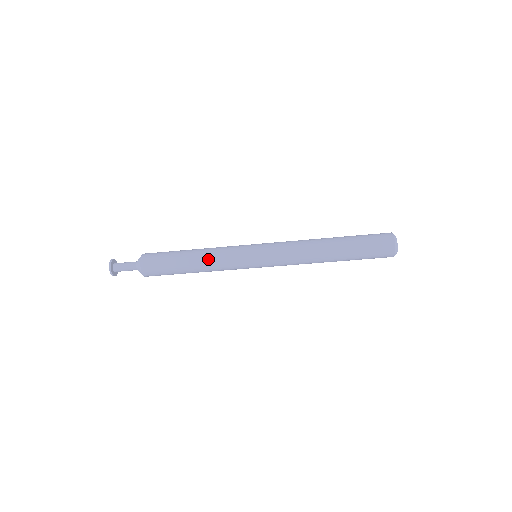
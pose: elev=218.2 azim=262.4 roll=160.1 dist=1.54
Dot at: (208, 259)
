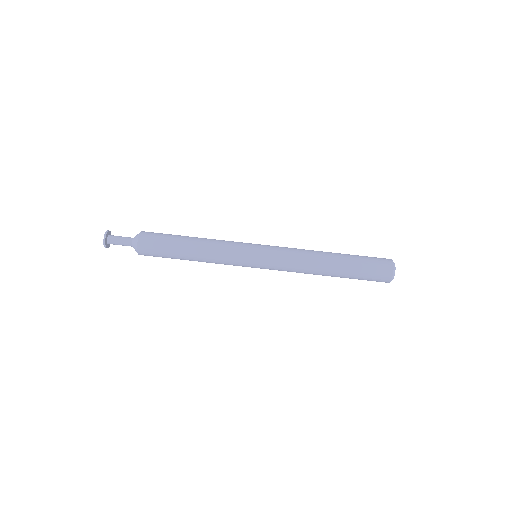
Dot at: occluded
